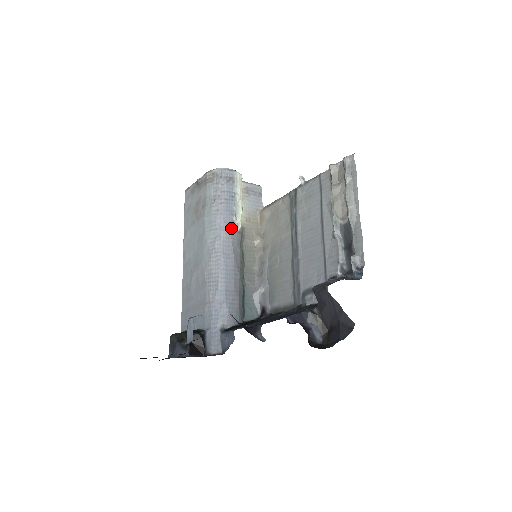
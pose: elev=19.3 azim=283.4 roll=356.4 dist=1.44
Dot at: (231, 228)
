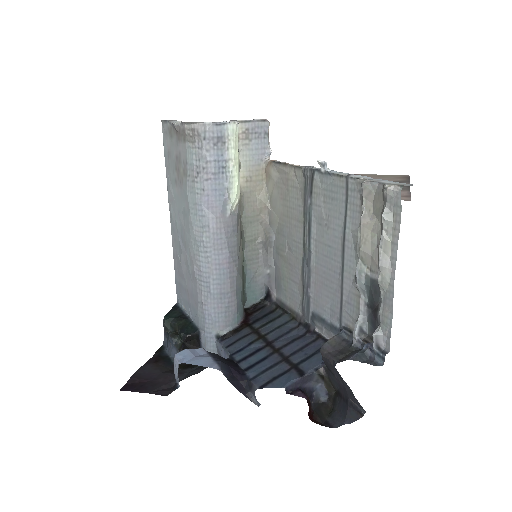
Dot at: (223, 213)
